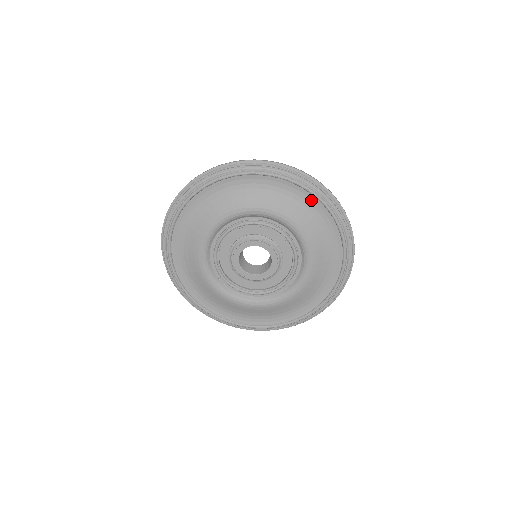
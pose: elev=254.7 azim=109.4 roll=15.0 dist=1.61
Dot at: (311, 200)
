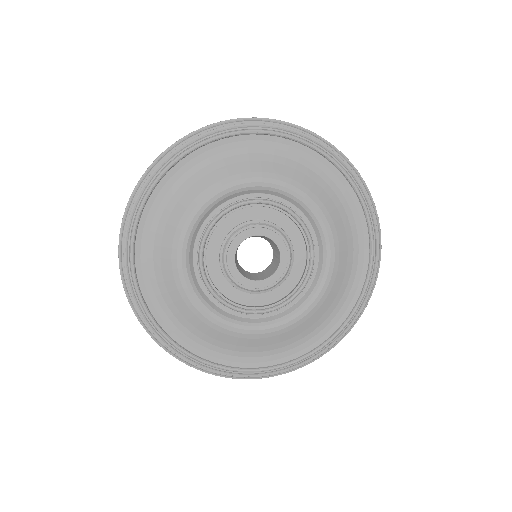
Dot at: (242, 142)
